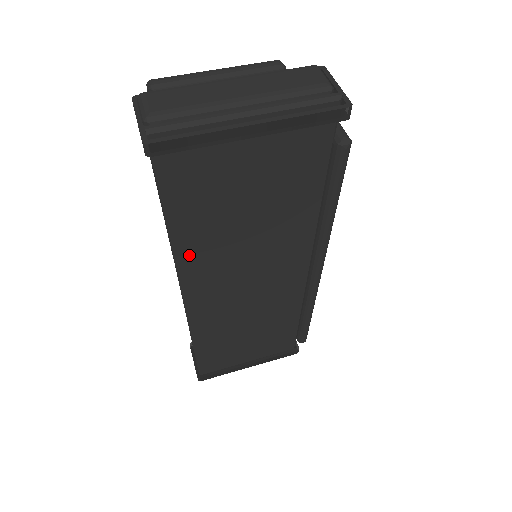
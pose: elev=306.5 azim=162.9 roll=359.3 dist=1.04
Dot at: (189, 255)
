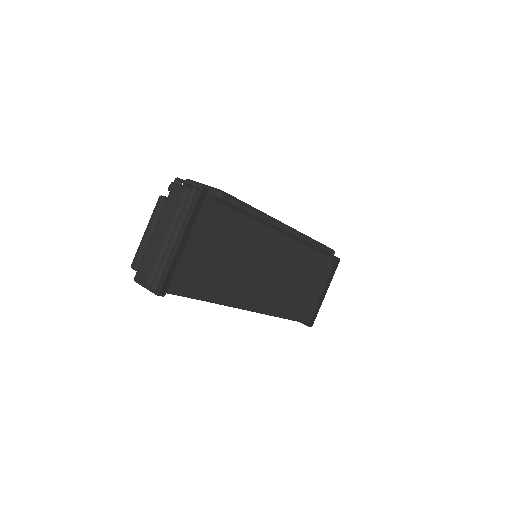
Dot at: (226, 297)
